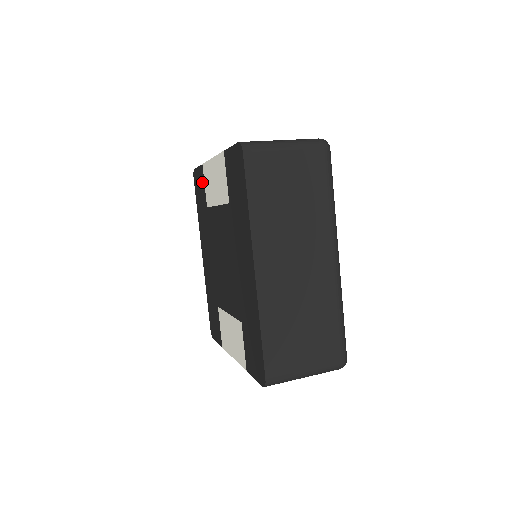
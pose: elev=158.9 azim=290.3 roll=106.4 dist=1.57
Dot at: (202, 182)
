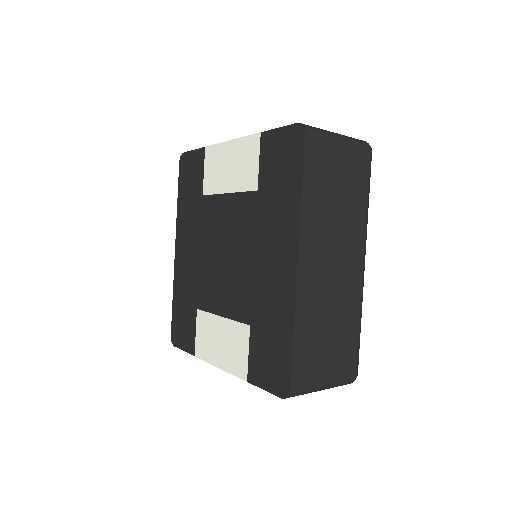
Dot at: (199, 167)
